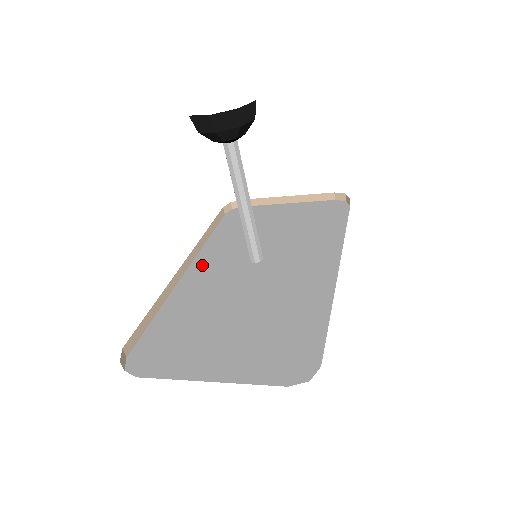
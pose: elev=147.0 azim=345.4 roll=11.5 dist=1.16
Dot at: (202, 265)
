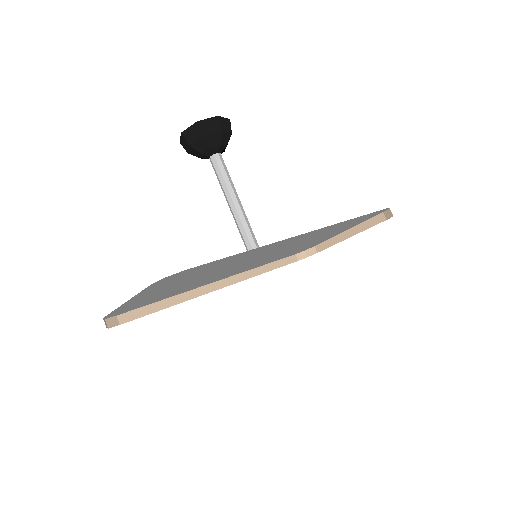
Dot at: occluded
